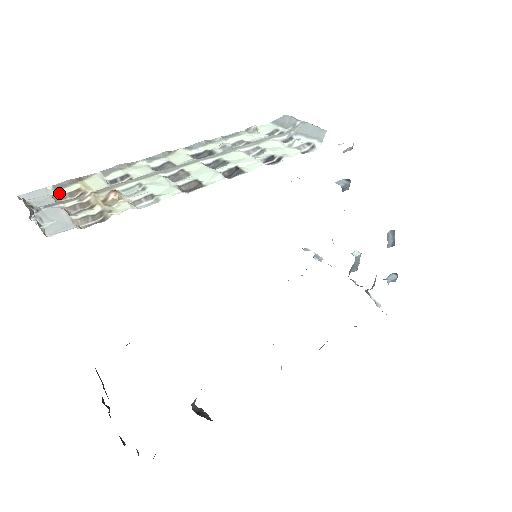
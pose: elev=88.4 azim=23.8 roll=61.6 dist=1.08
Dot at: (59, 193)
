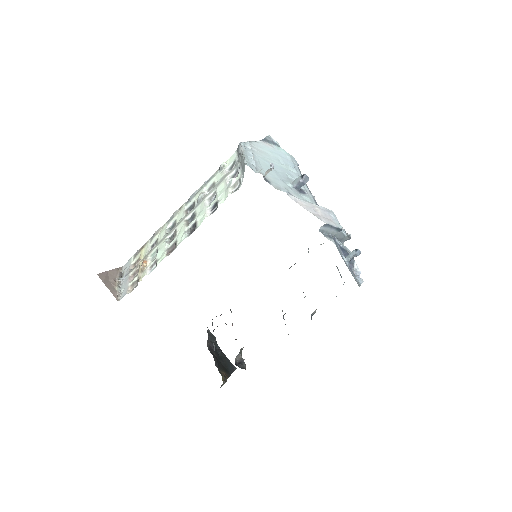
Dot at: (134, 261)
